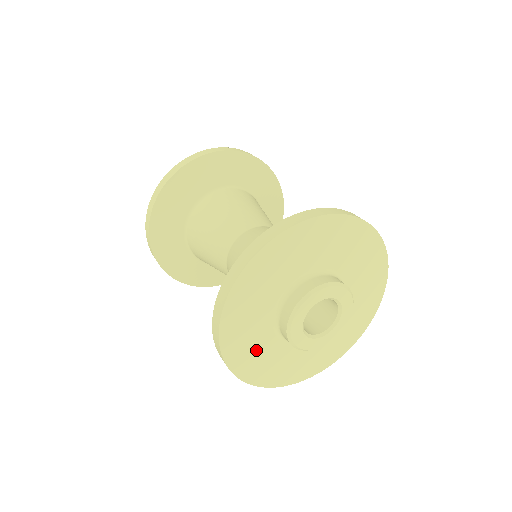
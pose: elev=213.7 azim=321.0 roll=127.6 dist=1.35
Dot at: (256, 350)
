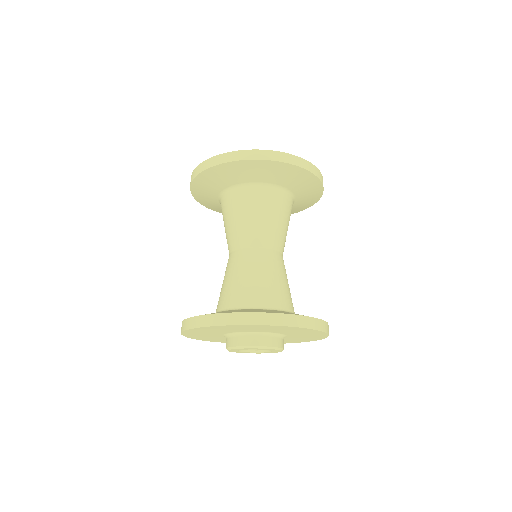
Dot at: (214, 338)
